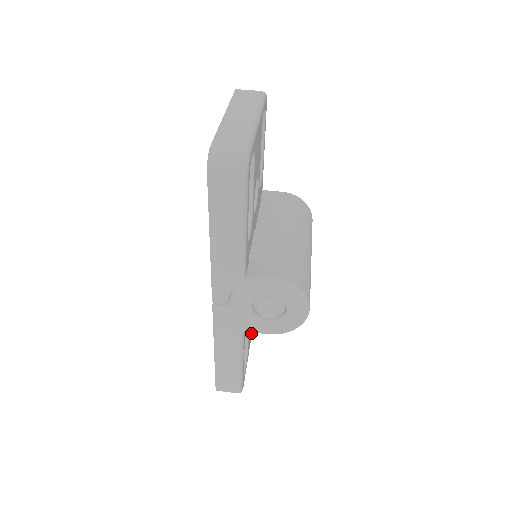
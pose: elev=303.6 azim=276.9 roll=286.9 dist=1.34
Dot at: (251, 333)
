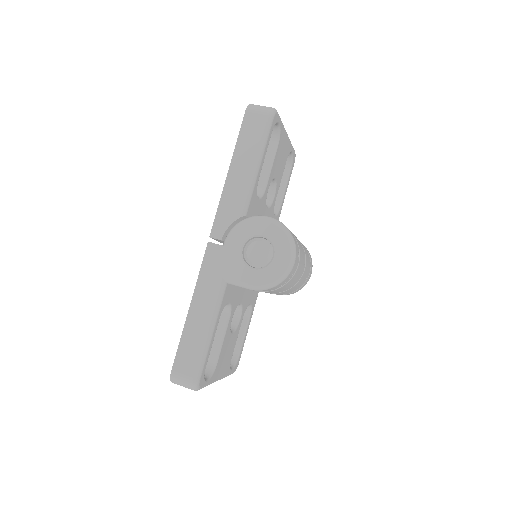
Dot at: (225, 369)
